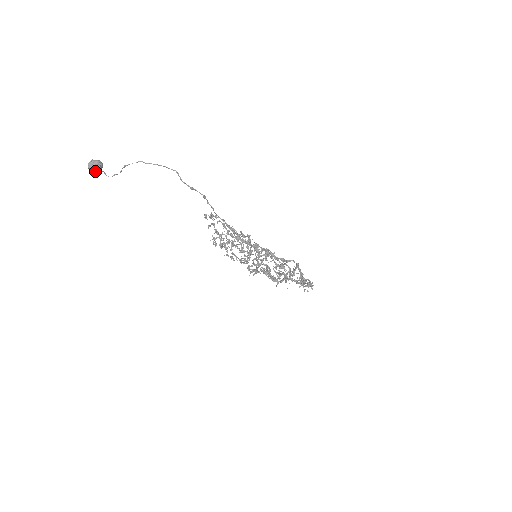
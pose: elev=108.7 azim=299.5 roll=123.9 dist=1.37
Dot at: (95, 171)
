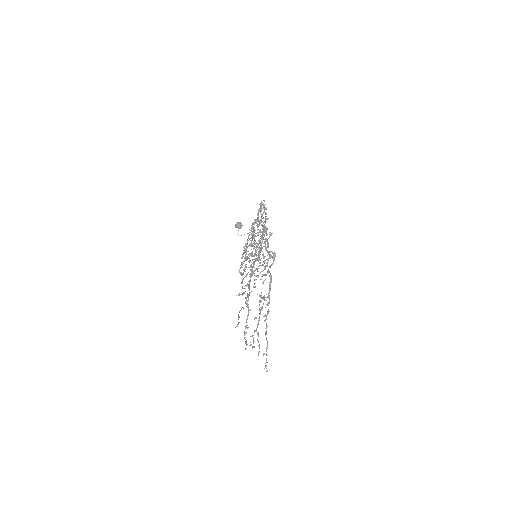
Dot at: (236, 226)
